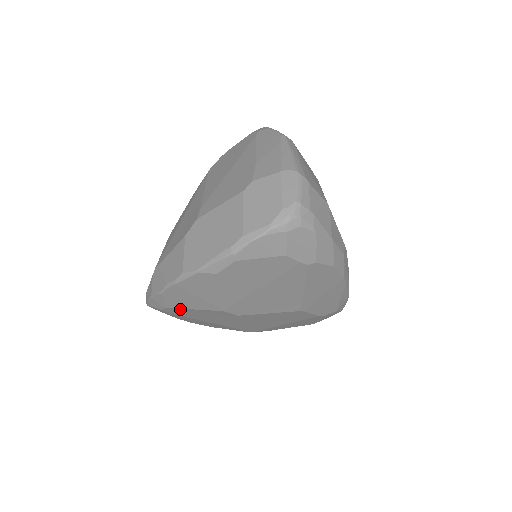
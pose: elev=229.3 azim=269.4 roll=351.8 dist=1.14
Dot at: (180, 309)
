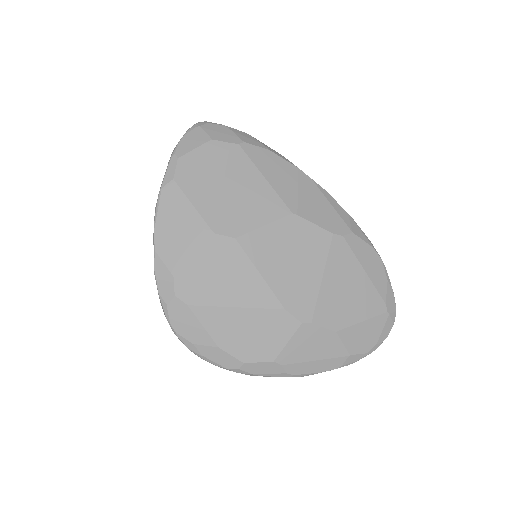
Dot at: (185, 271)
